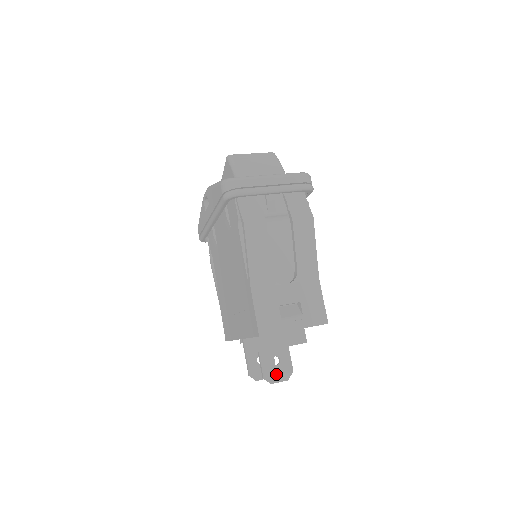
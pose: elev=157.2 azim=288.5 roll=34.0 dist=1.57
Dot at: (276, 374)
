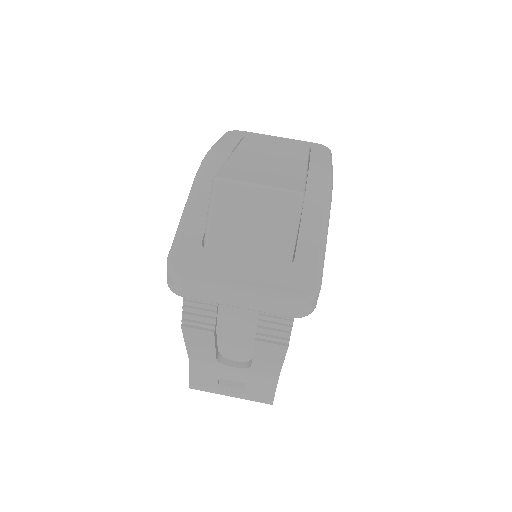
Dot at: occluded
